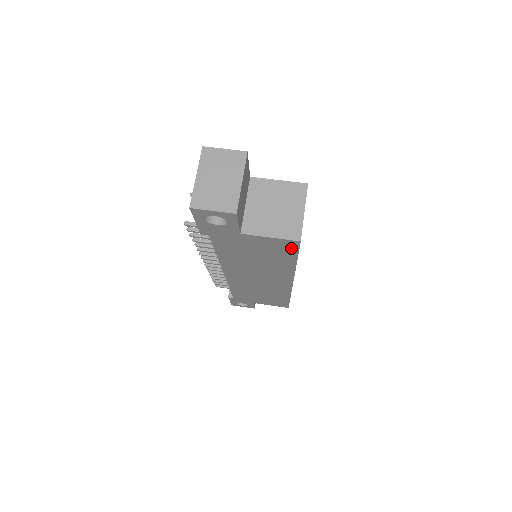
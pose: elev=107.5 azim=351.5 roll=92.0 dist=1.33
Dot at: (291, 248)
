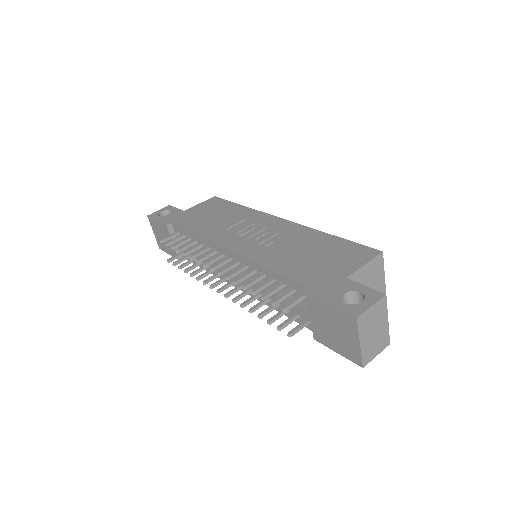
Dot at: occluded
